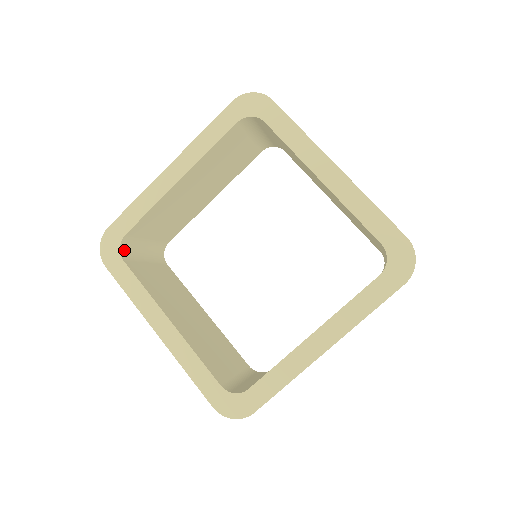
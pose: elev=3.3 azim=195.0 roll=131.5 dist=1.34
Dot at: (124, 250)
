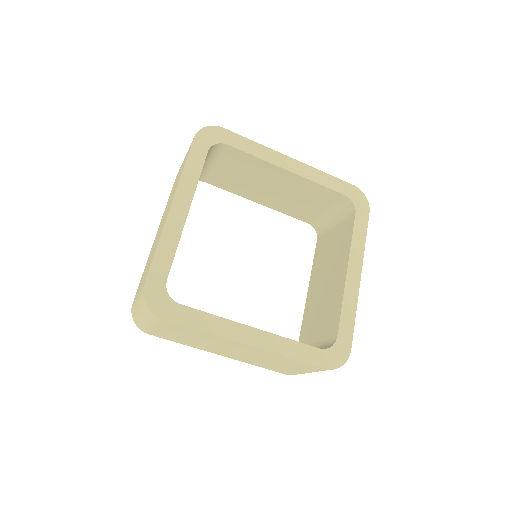
Dot at: (212, 148)
